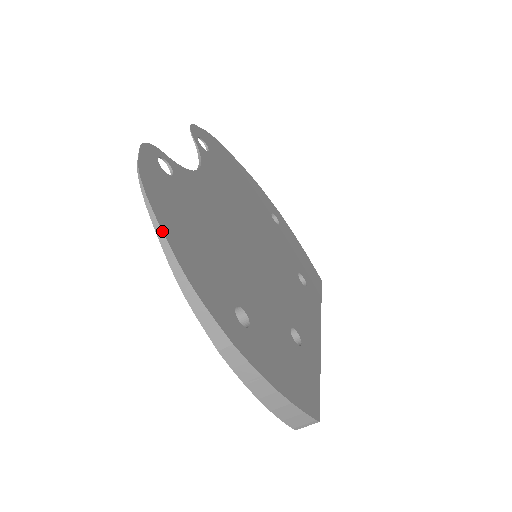
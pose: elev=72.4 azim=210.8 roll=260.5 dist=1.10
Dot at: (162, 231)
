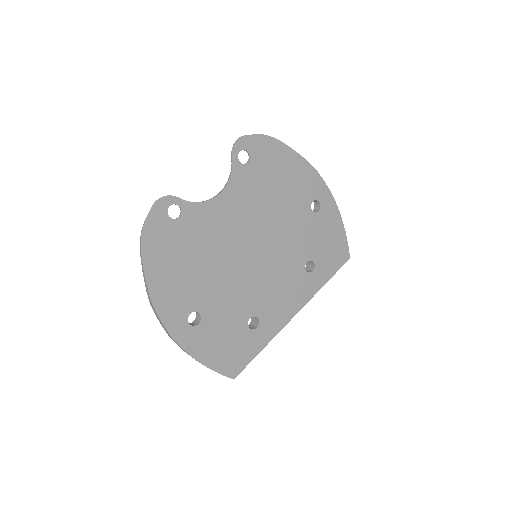
Dot at: (144, 273)
